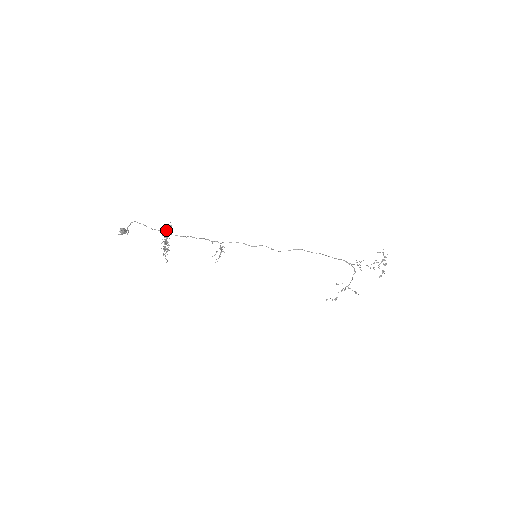
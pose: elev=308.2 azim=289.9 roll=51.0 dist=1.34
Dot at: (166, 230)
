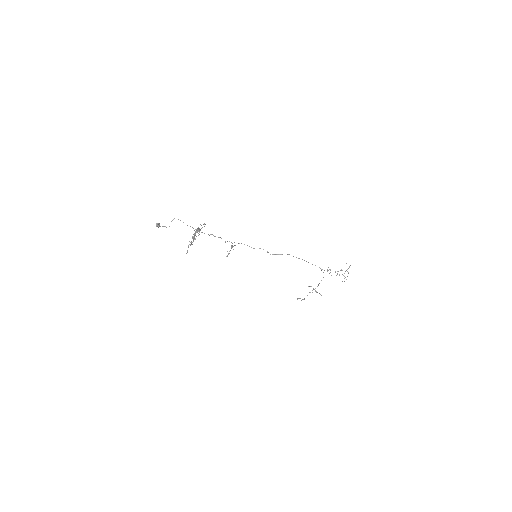
Dot at: (198, 227)
